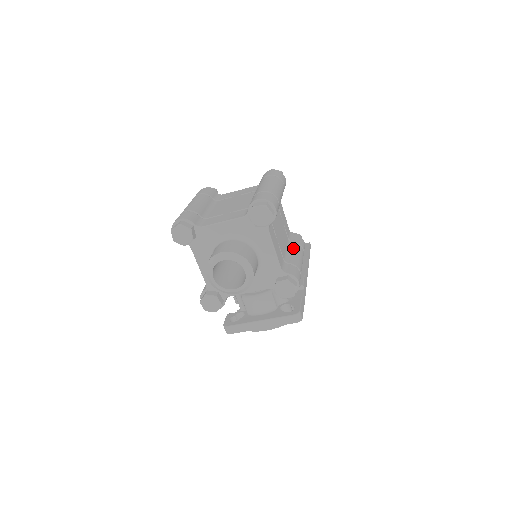
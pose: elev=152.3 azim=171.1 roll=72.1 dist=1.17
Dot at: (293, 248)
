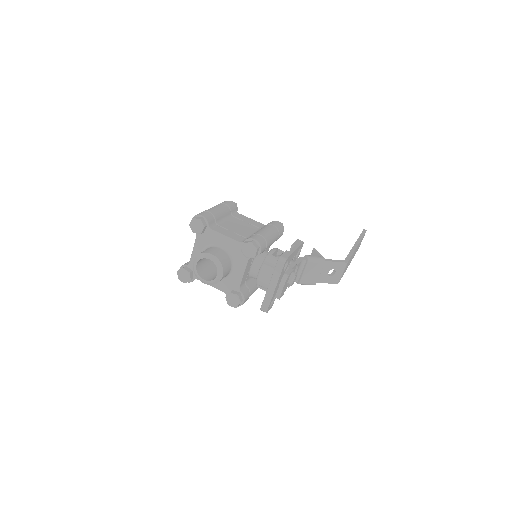
Dot at: occluded
